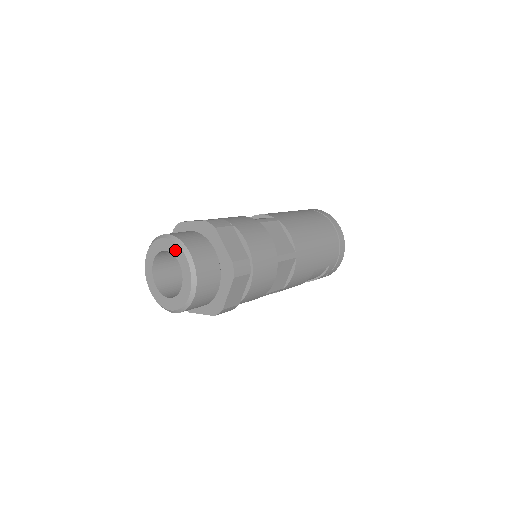
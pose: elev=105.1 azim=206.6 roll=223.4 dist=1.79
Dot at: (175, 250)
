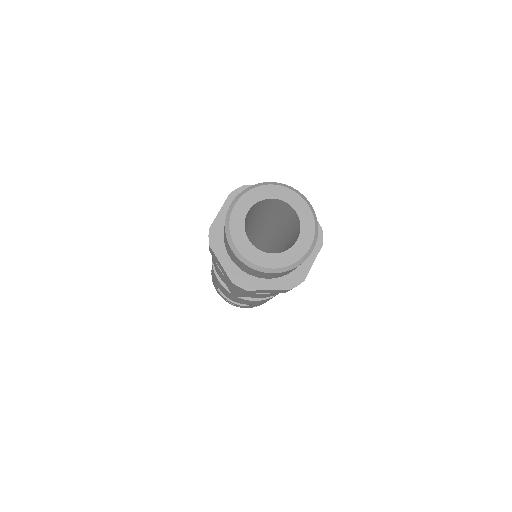
Dot at: (308, 228)
